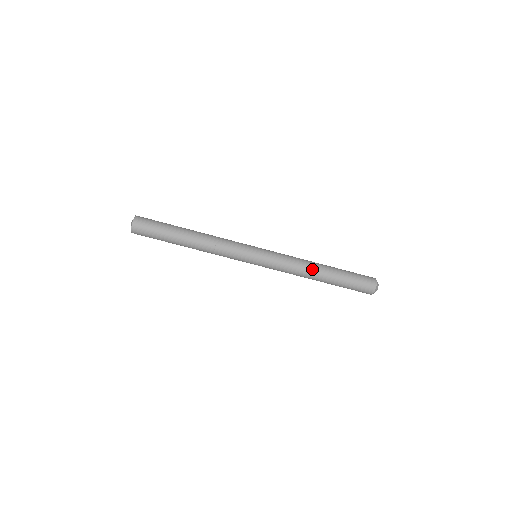
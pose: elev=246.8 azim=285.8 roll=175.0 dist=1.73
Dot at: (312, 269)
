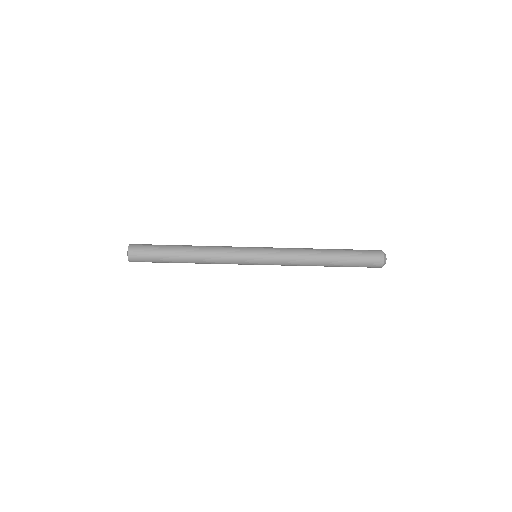
Dot at: (314, 254)
